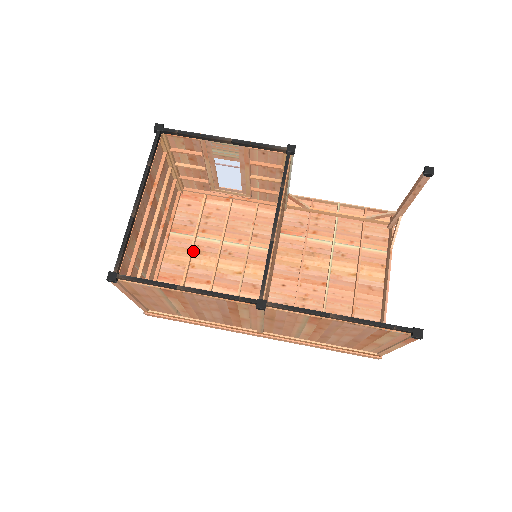
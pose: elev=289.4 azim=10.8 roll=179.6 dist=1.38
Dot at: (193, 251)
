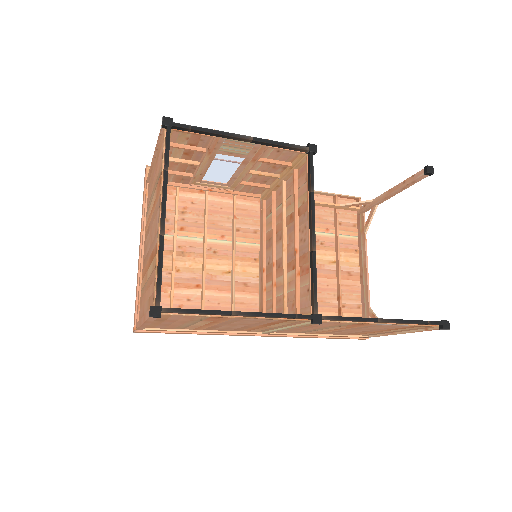
Dot at: (175, 253)
